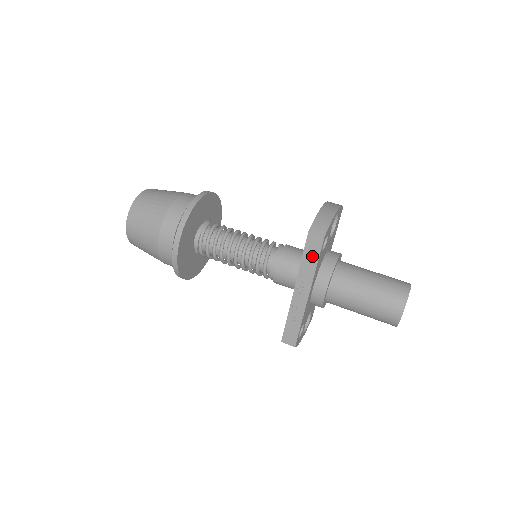
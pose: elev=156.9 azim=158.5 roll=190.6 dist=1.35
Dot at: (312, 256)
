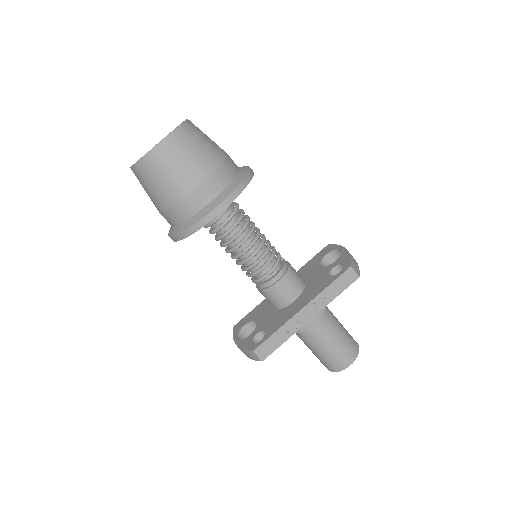
Dot at: (339, 287)
